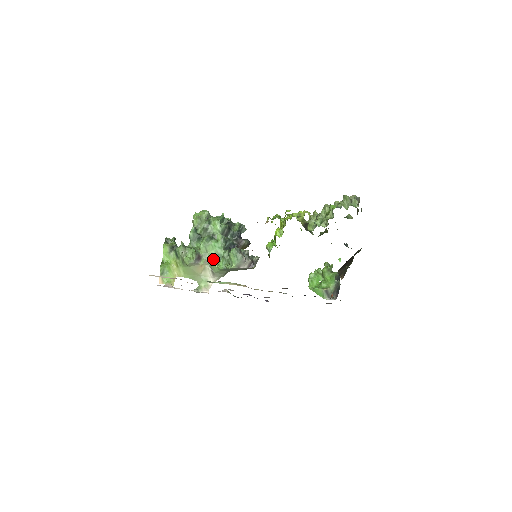
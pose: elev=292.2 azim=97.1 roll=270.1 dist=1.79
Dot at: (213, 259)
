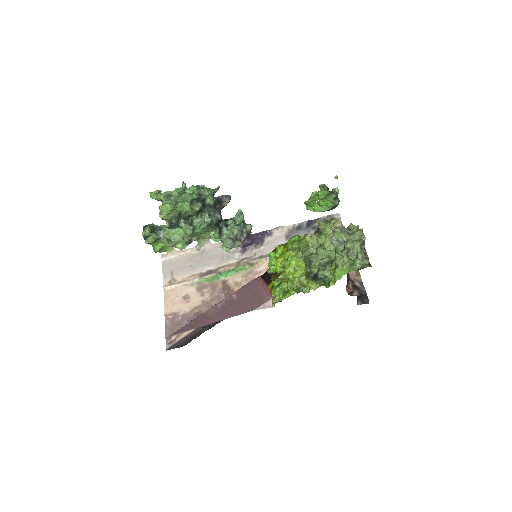
Dot at: (203, 234)
